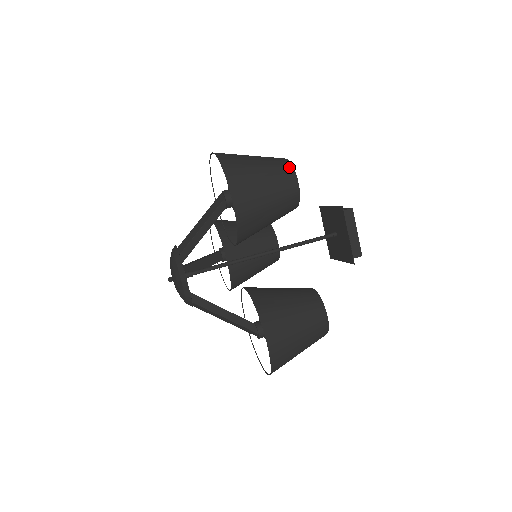
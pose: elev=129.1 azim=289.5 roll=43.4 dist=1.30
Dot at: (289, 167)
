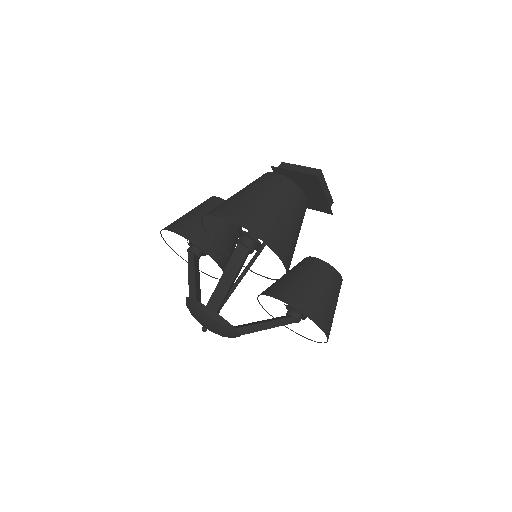
Dot at: (295, 188)
